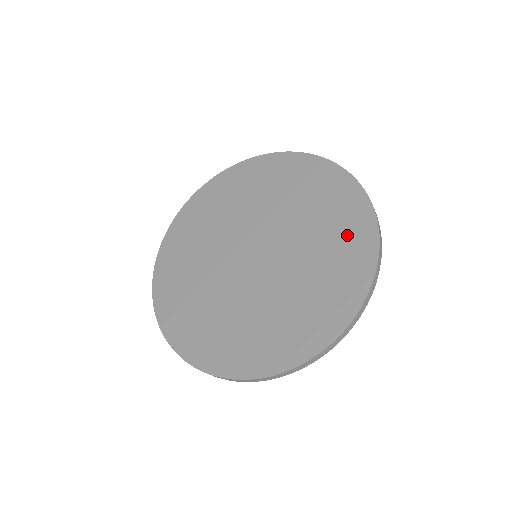
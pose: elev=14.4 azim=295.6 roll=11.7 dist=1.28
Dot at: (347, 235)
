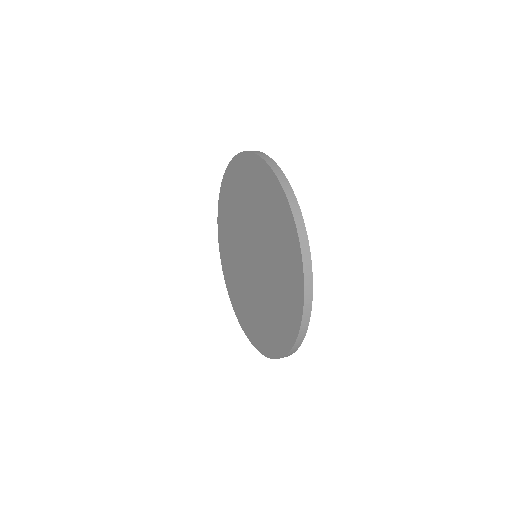
Dot at: (289, 271)
